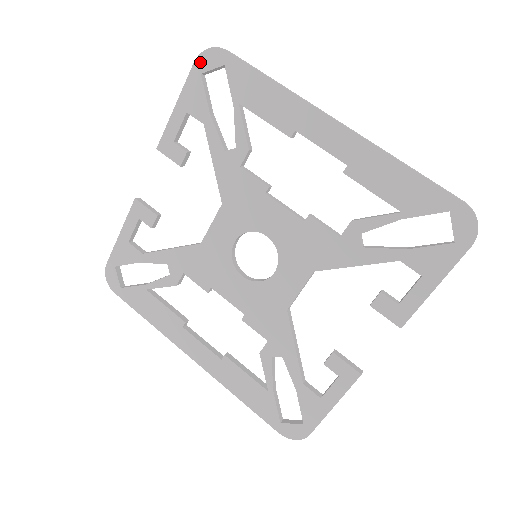
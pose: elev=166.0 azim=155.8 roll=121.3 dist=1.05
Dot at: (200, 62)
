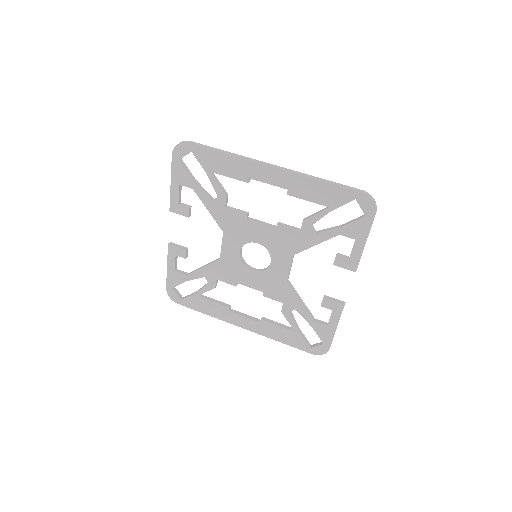
Dot at: (176, 153)
